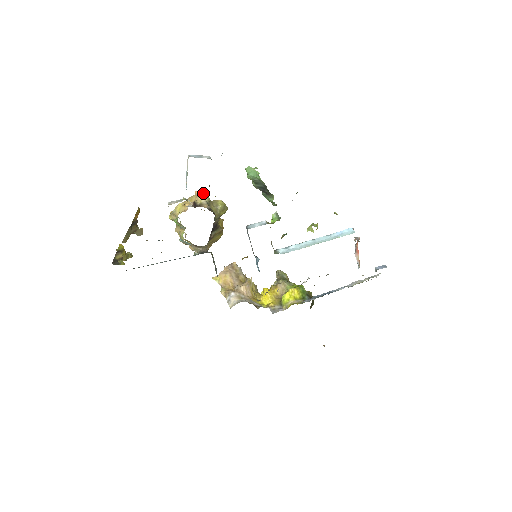
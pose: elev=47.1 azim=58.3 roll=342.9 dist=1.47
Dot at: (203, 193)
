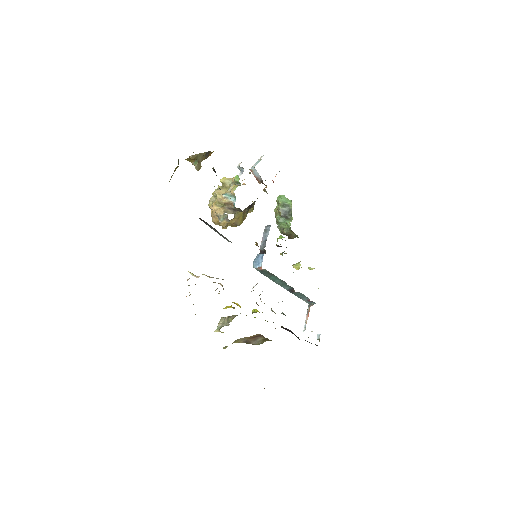
Dot at: occluded
